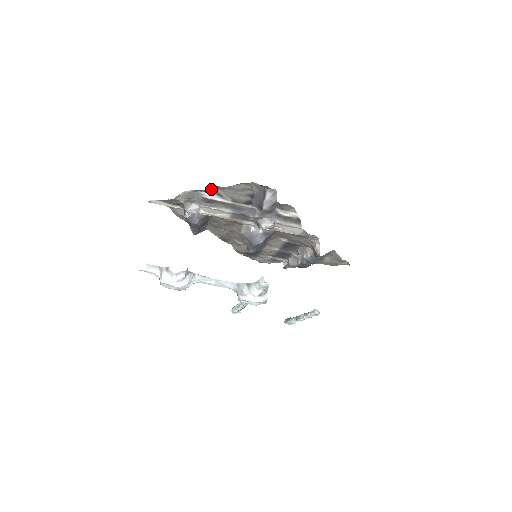
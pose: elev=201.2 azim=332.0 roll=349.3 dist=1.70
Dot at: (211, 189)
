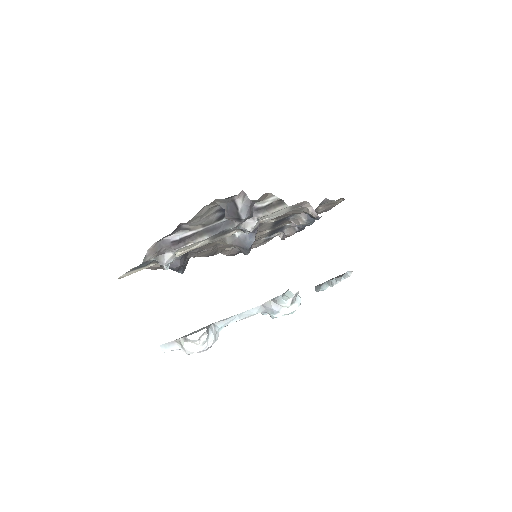
Dot at: (174, 230)
